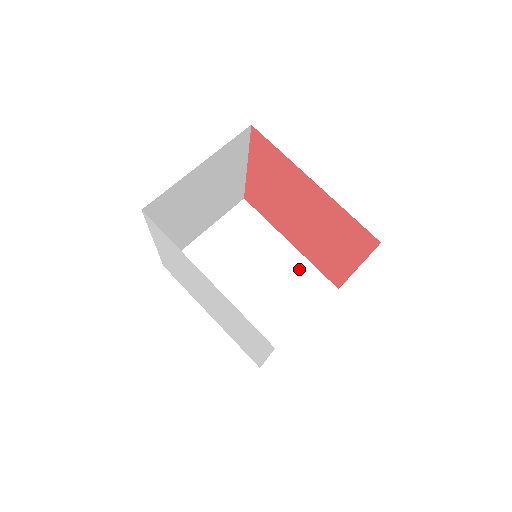
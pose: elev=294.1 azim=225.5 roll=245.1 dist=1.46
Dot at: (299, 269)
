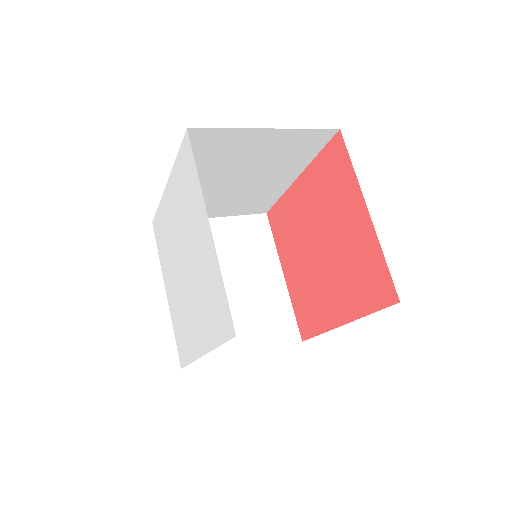
Dot at: occluded
